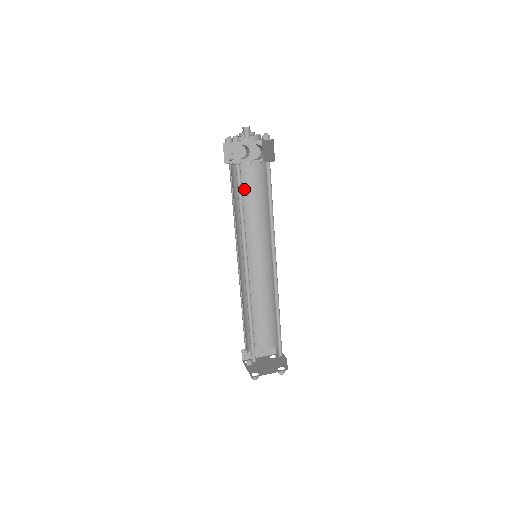
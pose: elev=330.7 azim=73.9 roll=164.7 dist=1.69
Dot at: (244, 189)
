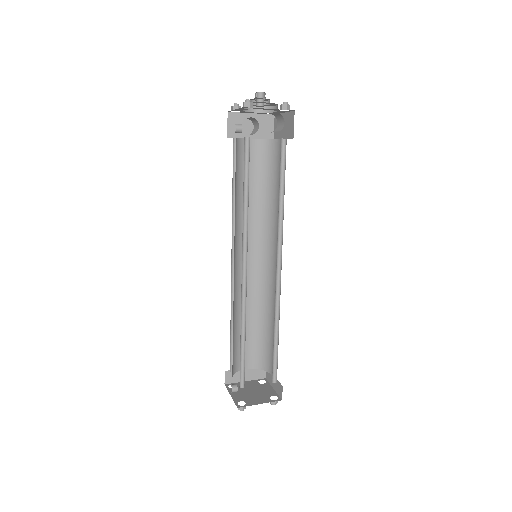
Dot at: occluded
